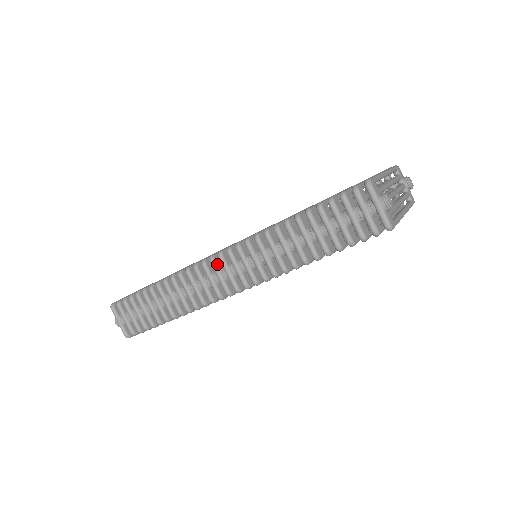
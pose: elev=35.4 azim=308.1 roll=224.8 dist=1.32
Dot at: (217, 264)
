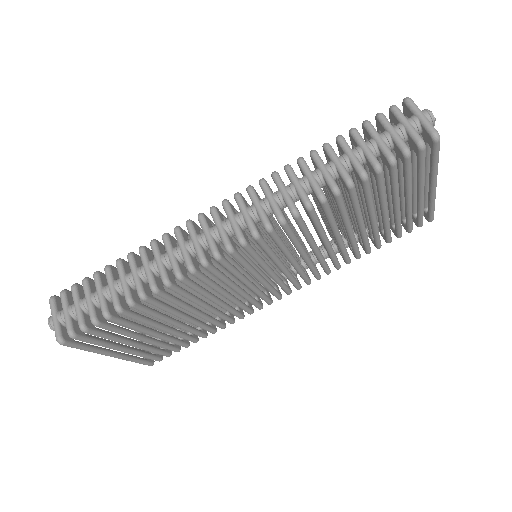
Dot at: (219, 214)
